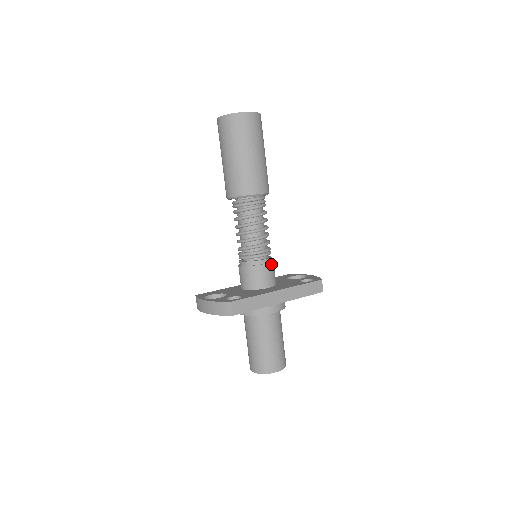
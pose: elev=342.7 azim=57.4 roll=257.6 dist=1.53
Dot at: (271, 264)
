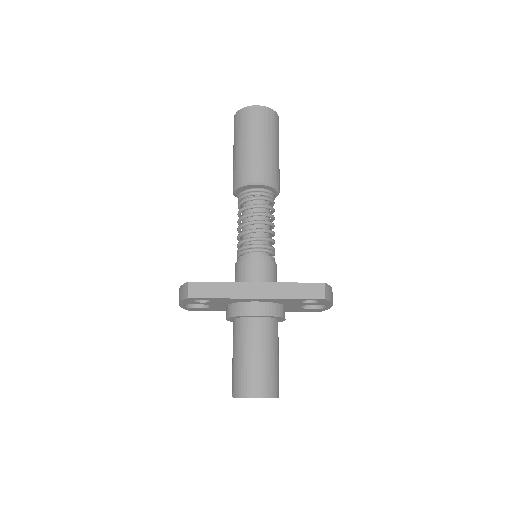
Dot at: (265, 261)
